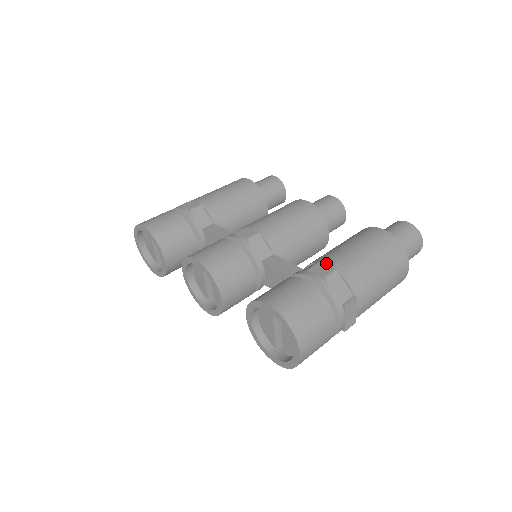
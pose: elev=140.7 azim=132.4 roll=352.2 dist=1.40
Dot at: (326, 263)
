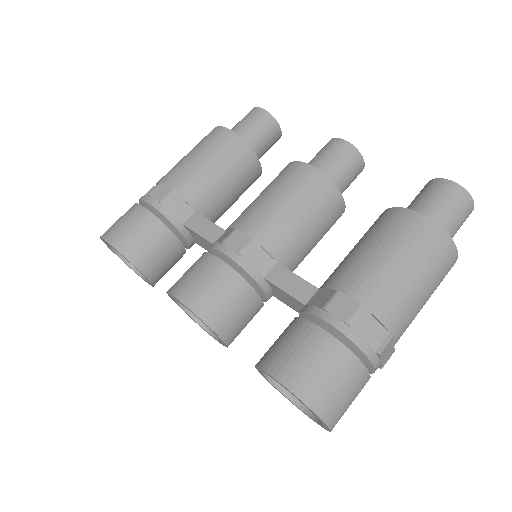
Dot at: (347, 293)
